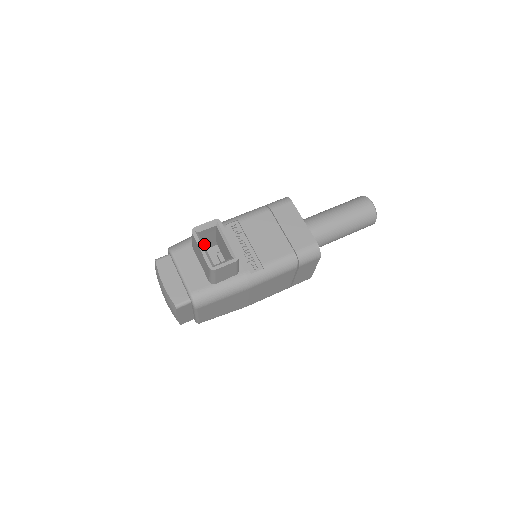
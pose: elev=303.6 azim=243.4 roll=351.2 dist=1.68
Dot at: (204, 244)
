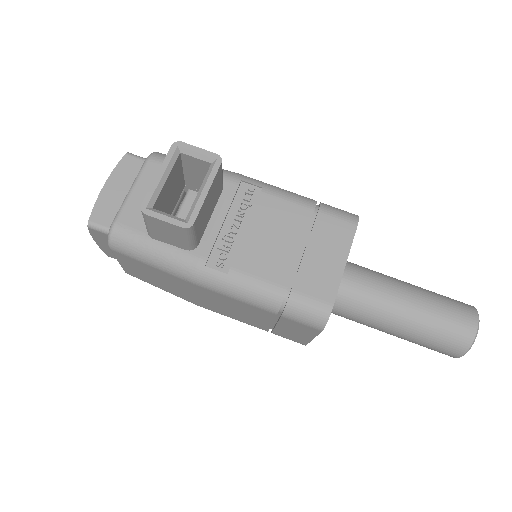
Dot at: (193, 181)
